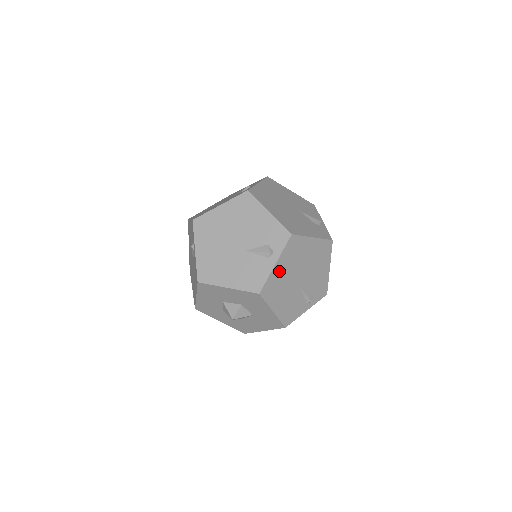
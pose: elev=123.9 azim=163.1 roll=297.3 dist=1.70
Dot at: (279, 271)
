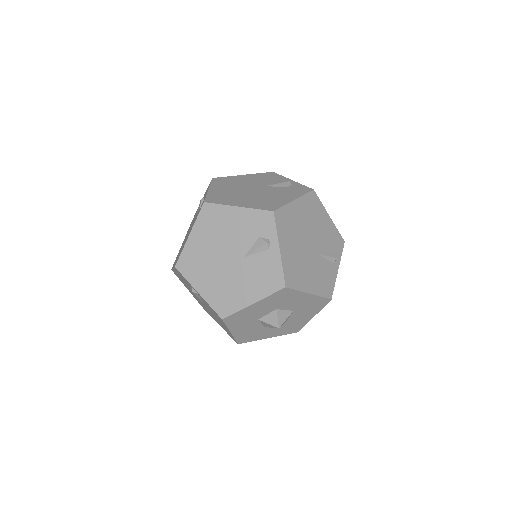
Dot at: occluded
